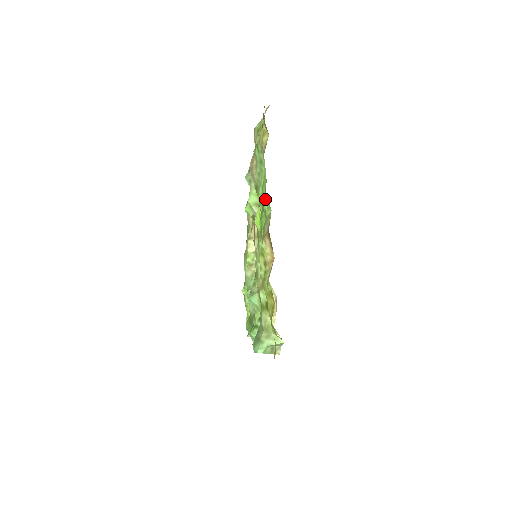
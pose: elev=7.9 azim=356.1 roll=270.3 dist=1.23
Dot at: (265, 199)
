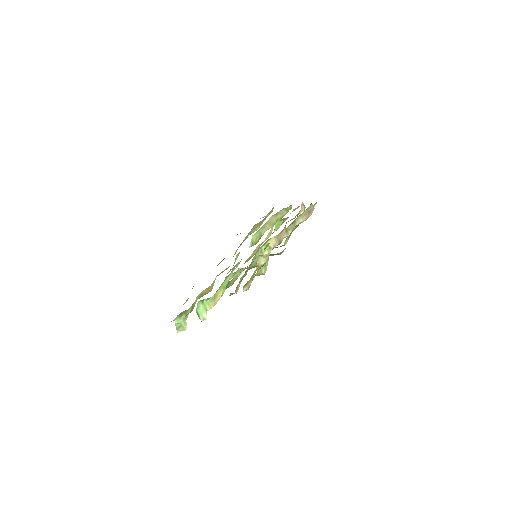
Dot at: occluded
